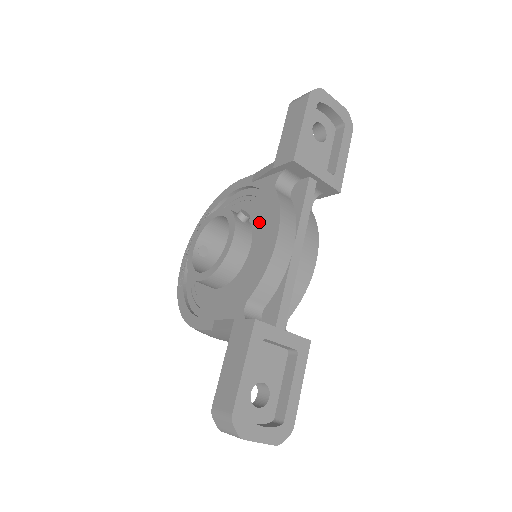
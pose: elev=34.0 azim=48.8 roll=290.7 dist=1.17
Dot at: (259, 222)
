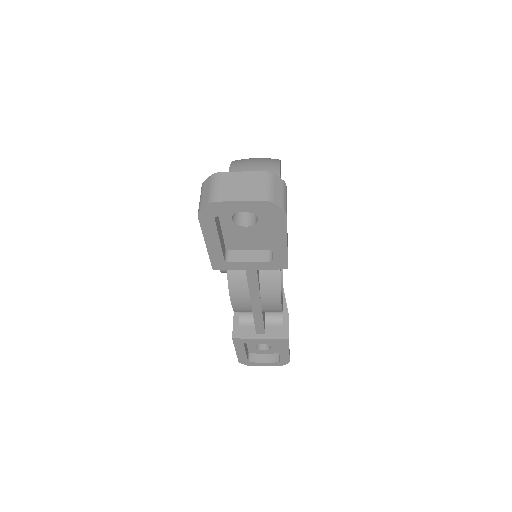
Dot at: occluded
